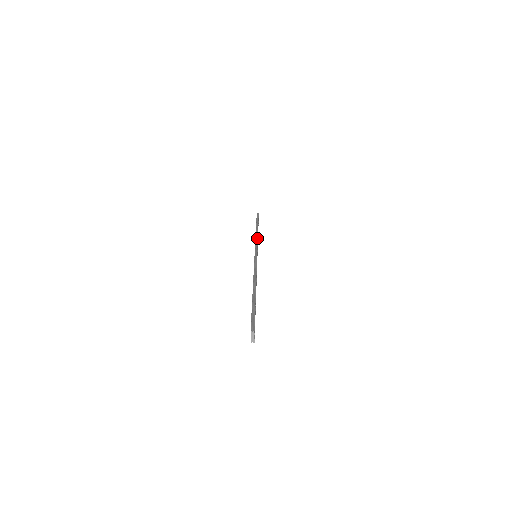
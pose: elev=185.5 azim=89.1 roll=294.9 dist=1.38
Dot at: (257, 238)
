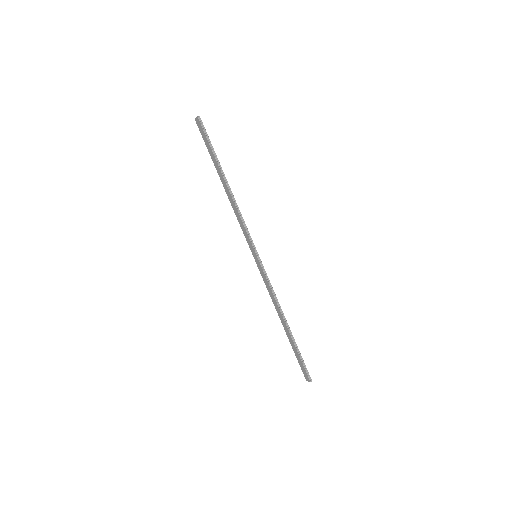
Dot at: (242, 218)
